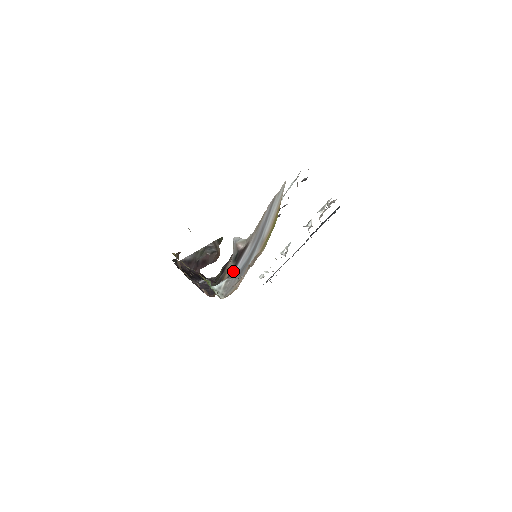
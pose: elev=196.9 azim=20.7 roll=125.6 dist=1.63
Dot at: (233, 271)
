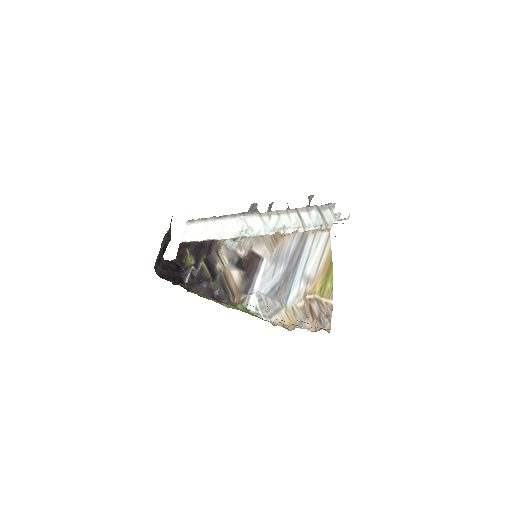
Dot at: (251, 283)
